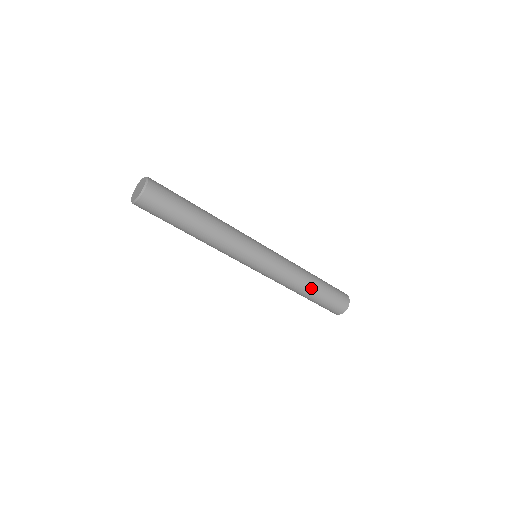
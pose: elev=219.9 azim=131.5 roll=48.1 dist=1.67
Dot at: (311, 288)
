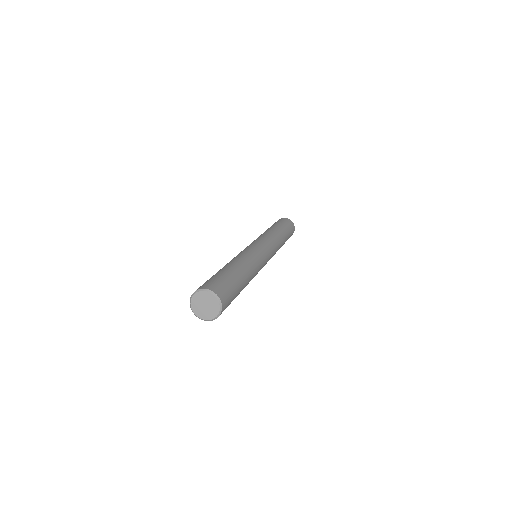
Dot at: (284, 241)
